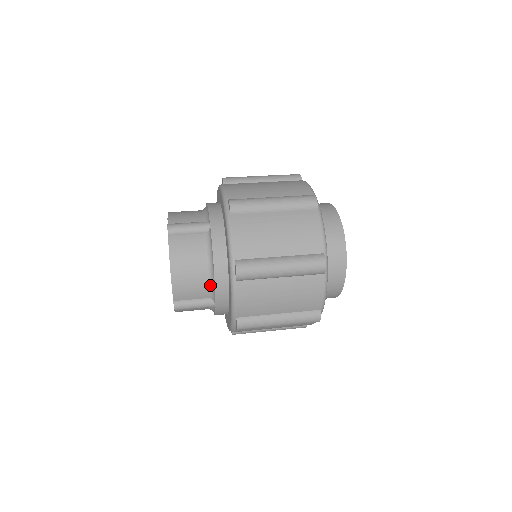
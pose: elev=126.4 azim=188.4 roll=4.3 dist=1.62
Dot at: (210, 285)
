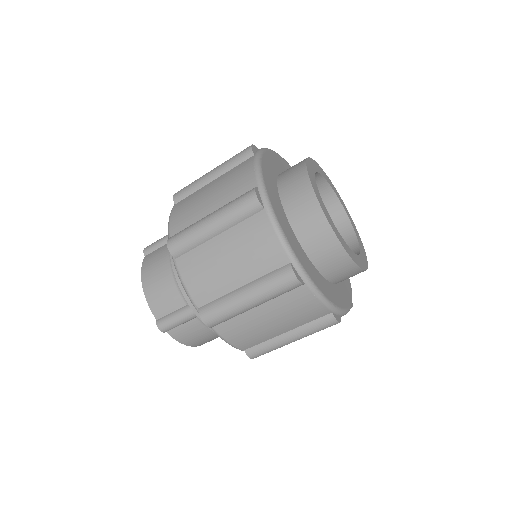
Dot at: occluded
